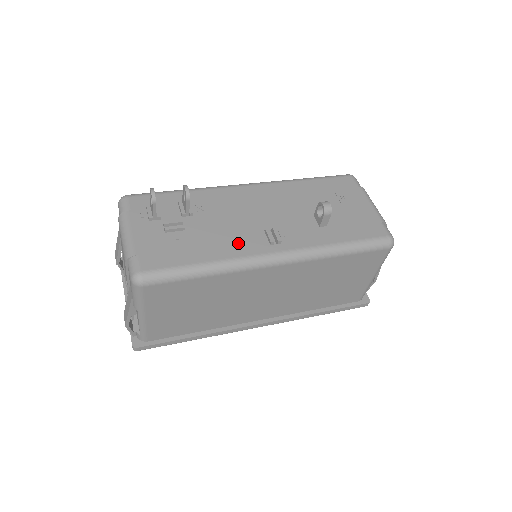
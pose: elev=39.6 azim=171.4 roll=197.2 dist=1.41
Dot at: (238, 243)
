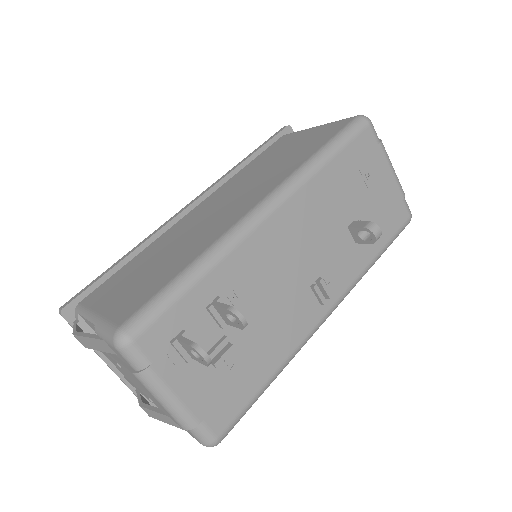
Dot at: (292, 325)
